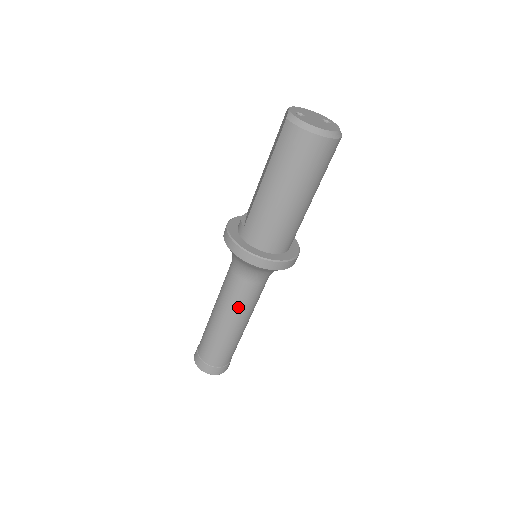
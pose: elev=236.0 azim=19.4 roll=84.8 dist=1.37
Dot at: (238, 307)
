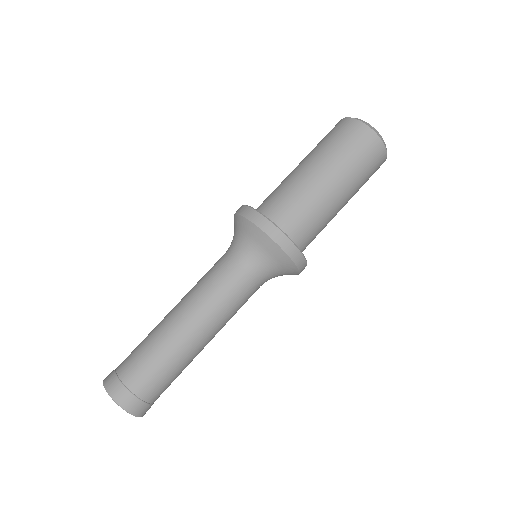
Dot at: (197, 286)
